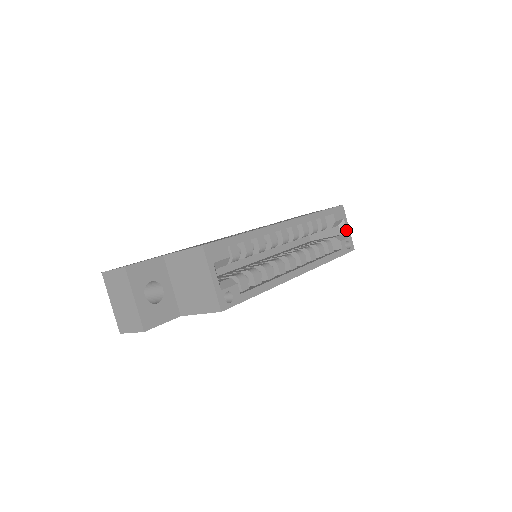
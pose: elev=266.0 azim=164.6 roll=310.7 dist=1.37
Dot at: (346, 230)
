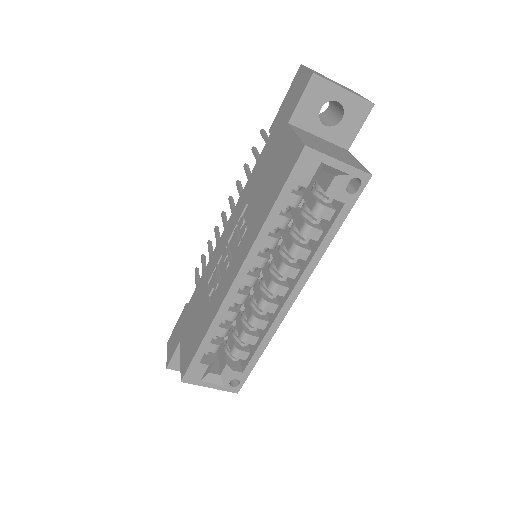
Dot at: (337, 170)
